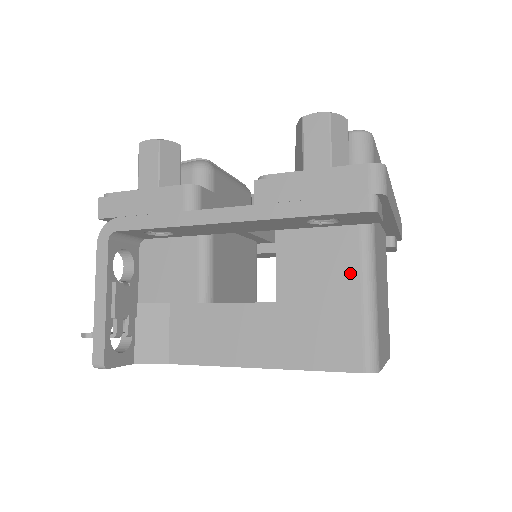
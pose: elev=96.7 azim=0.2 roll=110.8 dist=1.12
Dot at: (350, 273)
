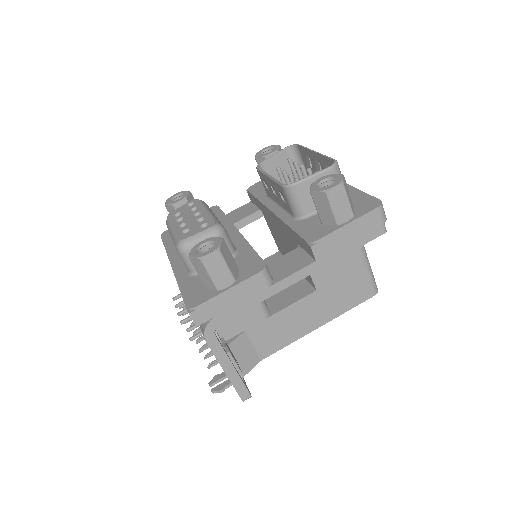
Dot at: (354, 253)
